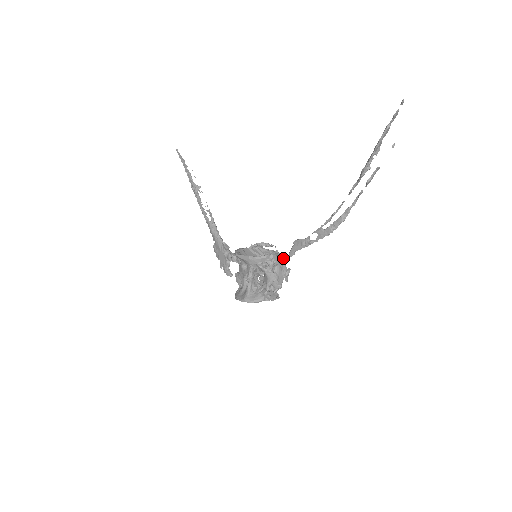
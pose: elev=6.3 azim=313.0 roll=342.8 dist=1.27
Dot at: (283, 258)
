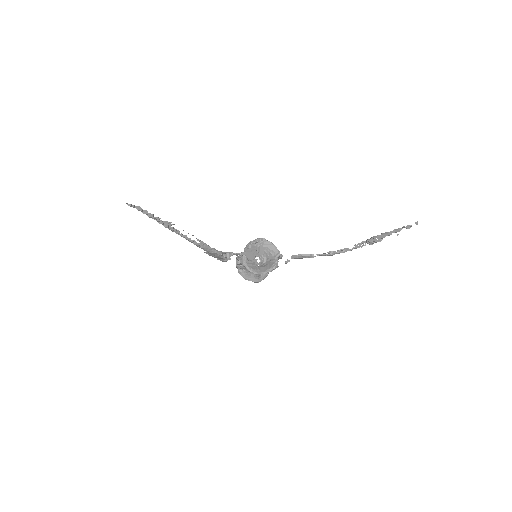
Dot at: (278, 250)
